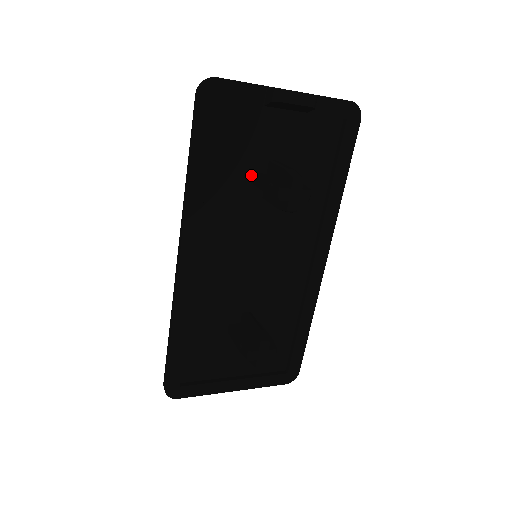
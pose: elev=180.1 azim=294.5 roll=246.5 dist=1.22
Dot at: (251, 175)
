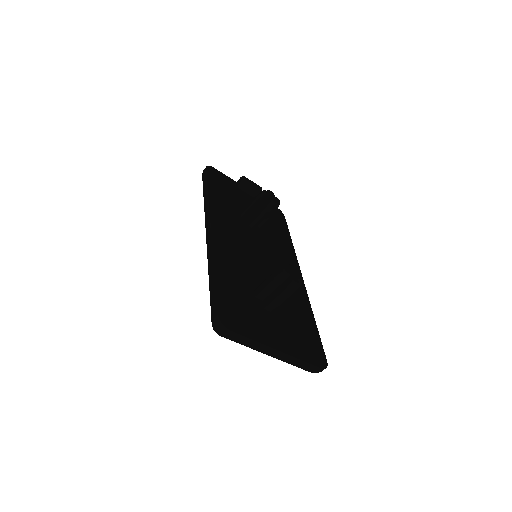
Dot at: (239, 213)
